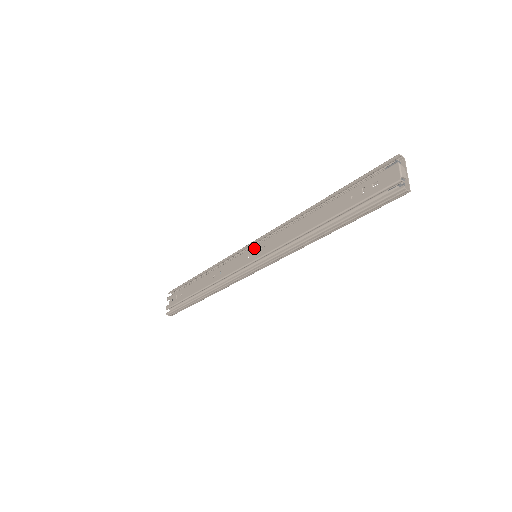
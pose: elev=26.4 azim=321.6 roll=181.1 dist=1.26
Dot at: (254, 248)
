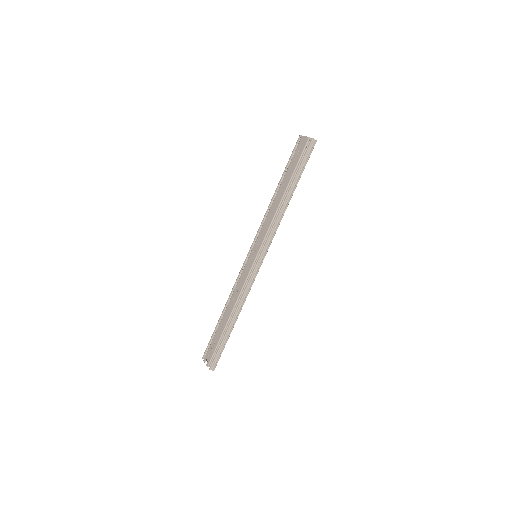
Dot at: (252, 251)
